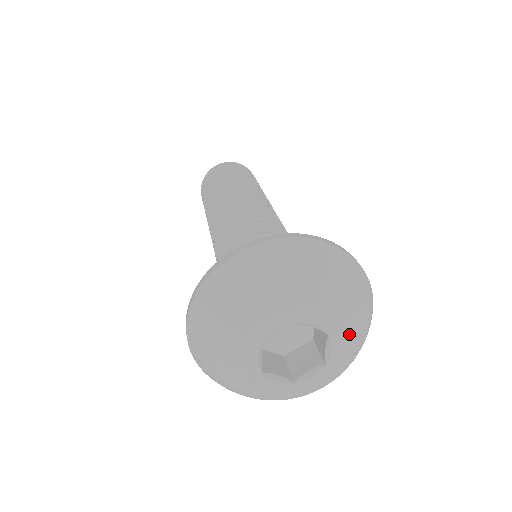
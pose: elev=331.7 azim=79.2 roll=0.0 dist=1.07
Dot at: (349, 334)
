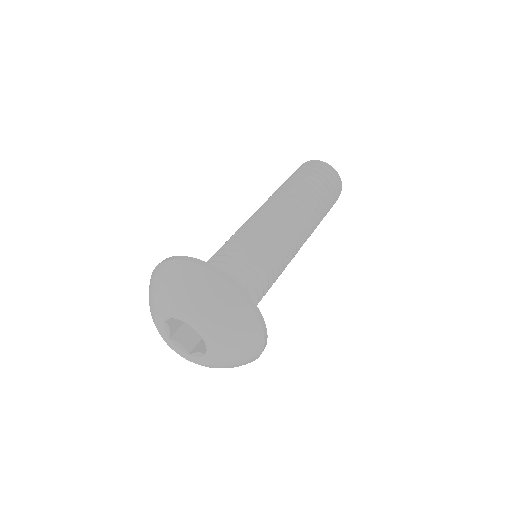
Dot at: (216, 344)
